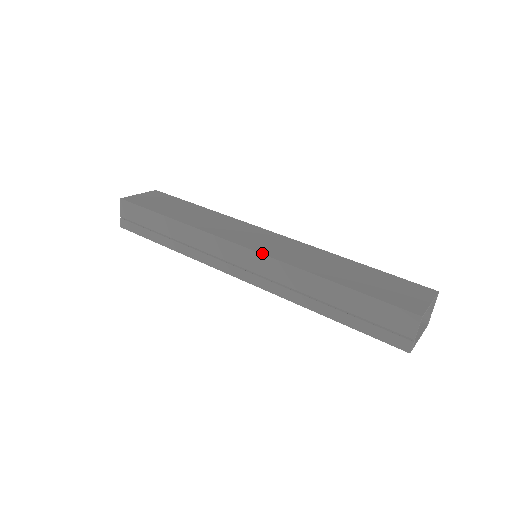
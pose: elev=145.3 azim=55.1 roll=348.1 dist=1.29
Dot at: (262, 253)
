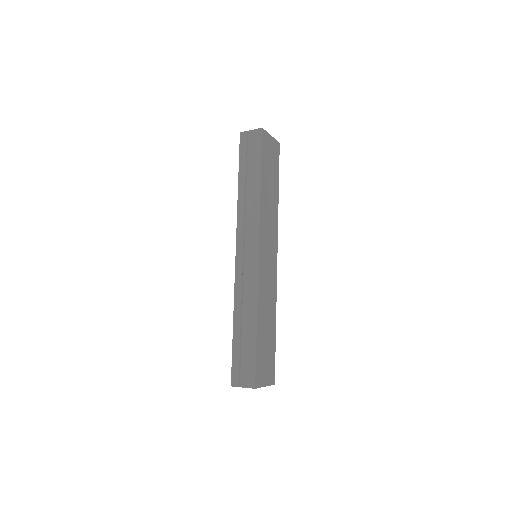
Dot at: (259, 269)
